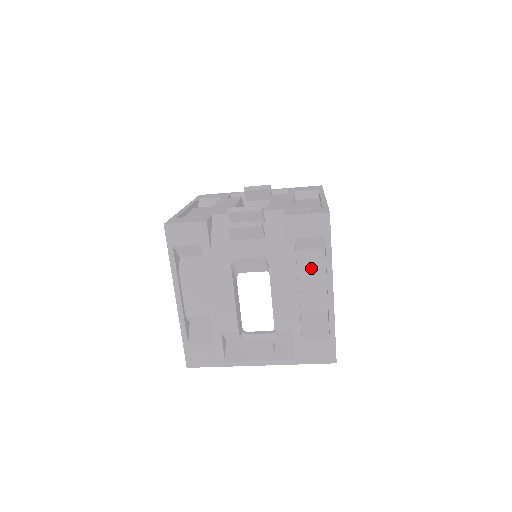
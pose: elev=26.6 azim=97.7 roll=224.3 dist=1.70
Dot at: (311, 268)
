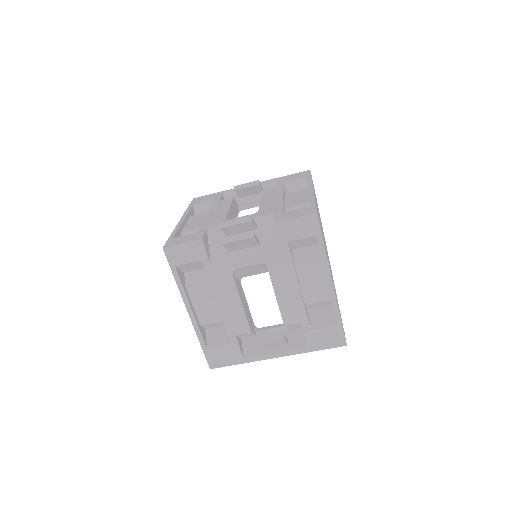
Dot at: (308, 265)
